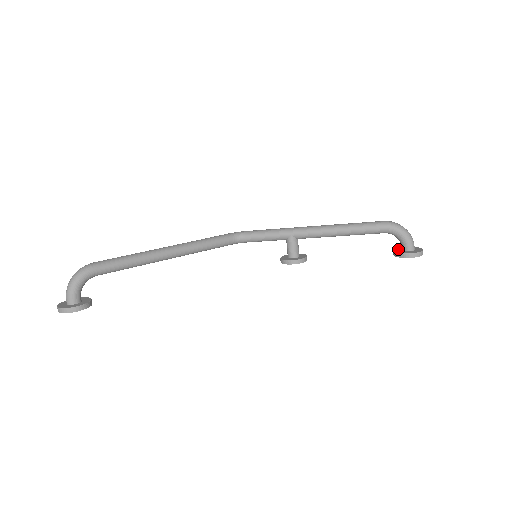
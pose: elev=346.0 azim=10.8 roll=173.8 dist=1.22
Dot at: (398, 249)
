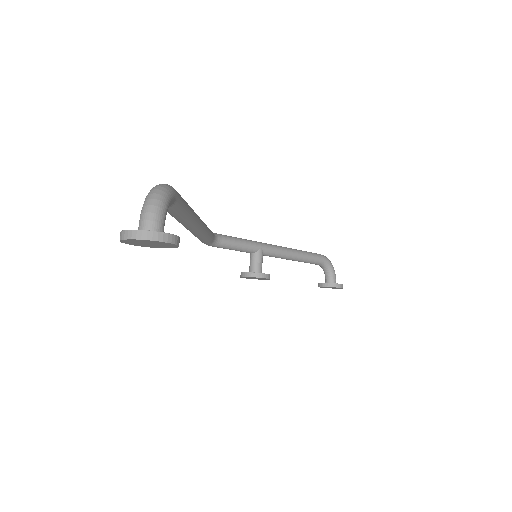
Dot at: (322, 283)
